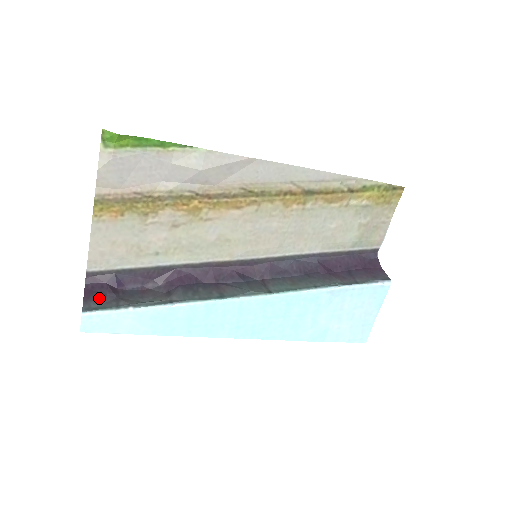
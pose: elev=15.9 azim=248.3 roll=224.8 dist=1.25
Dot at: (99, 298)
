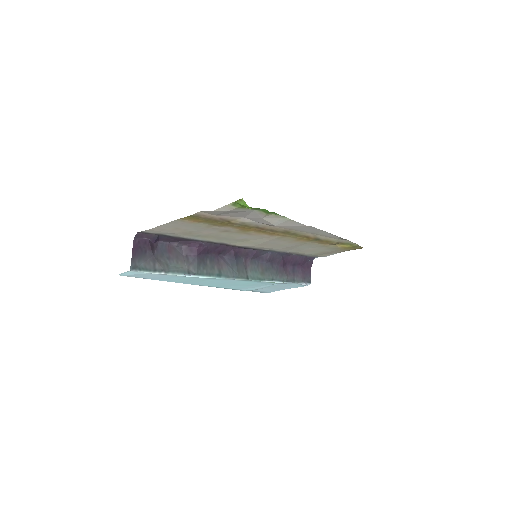
Dot at: (142, 255)
